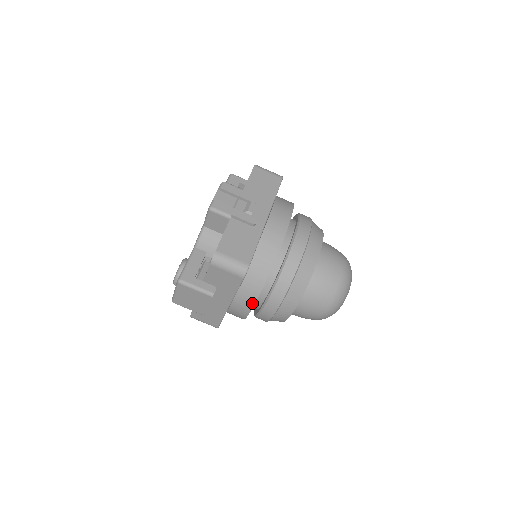
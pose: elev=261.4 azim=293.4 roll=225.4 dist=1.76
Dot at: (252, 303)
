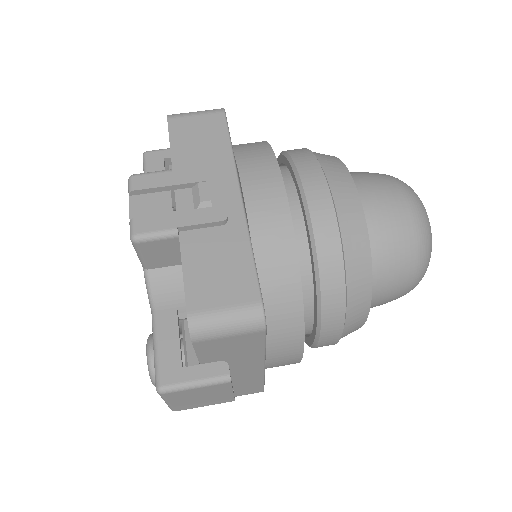
Dot at: (299, 346)
